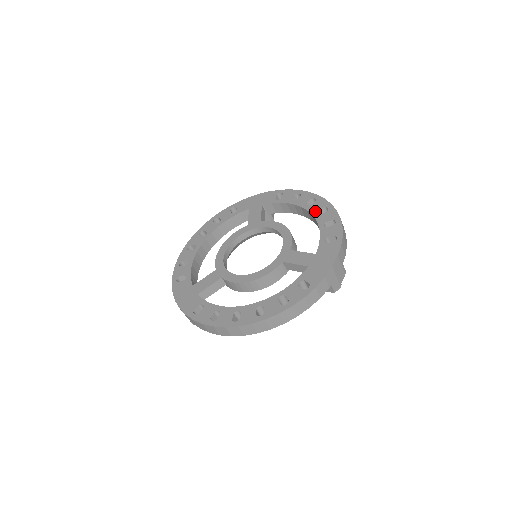
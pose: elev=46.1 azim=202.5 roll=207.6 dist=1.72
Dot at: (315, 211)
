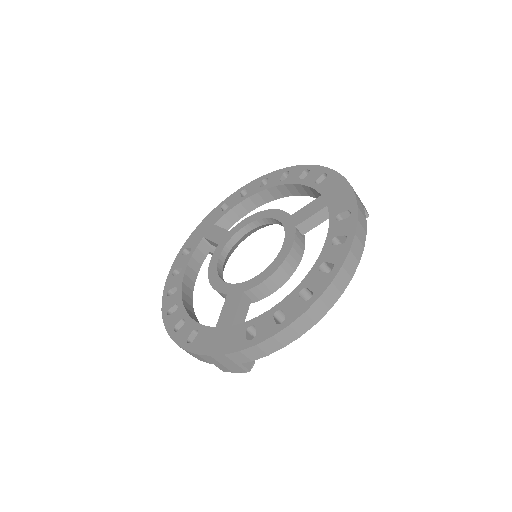
Dot at: (277, 182)
